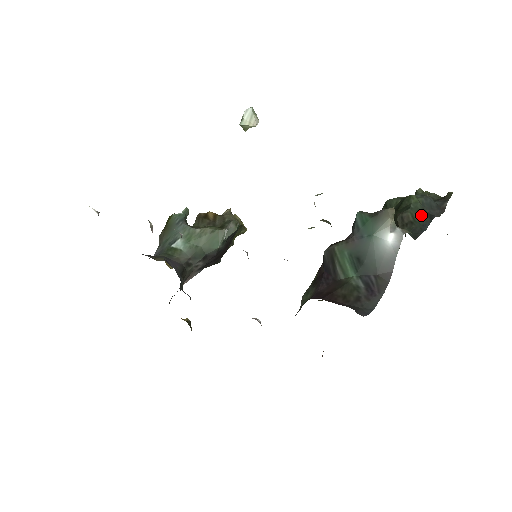
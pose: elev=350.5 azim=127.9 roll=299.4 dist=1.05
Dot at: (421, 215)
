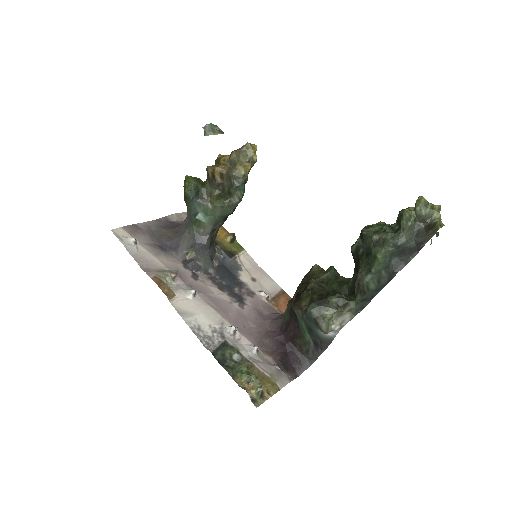
Dot at: (379, 280)
